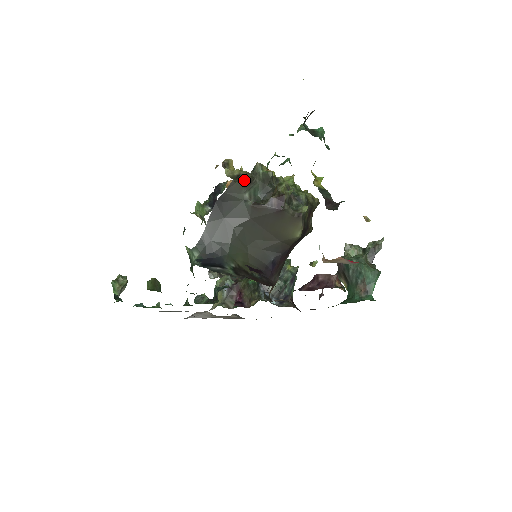
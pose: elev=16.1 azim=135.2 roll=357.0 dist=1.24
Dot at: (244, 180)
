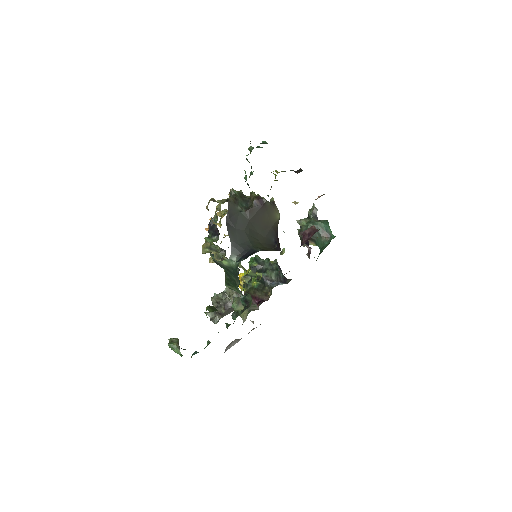
Dot at: (233, 200)
